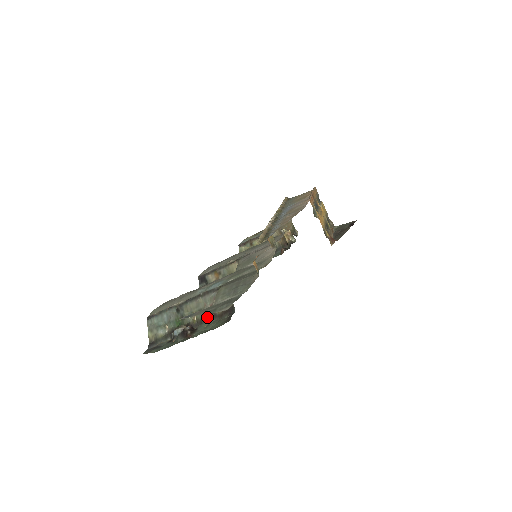
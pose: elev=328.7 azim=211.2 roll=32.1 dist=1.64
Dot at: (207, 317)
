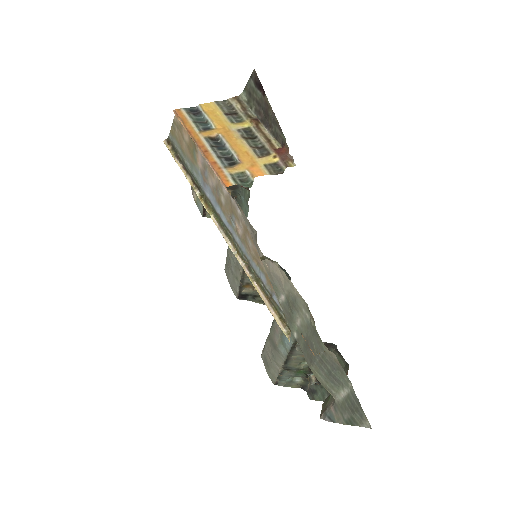
Dot at: occluded
